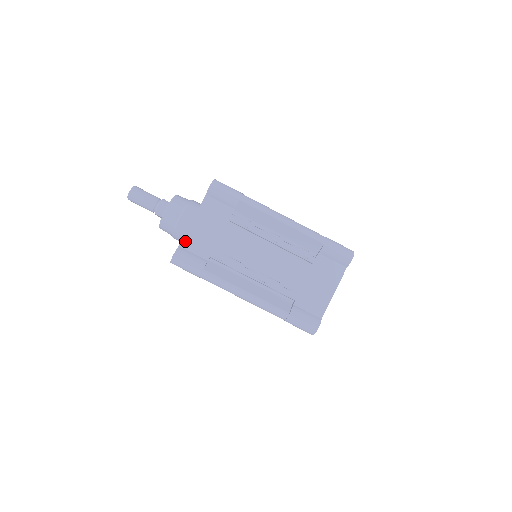
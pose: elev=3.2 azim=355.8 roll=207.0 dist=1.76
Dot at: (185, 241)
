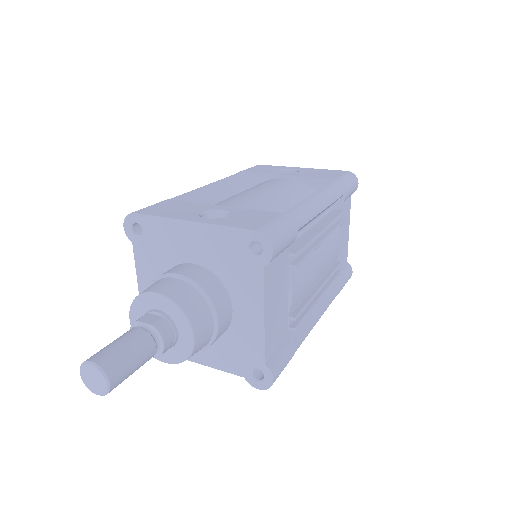
Dot at: (267, 350)
